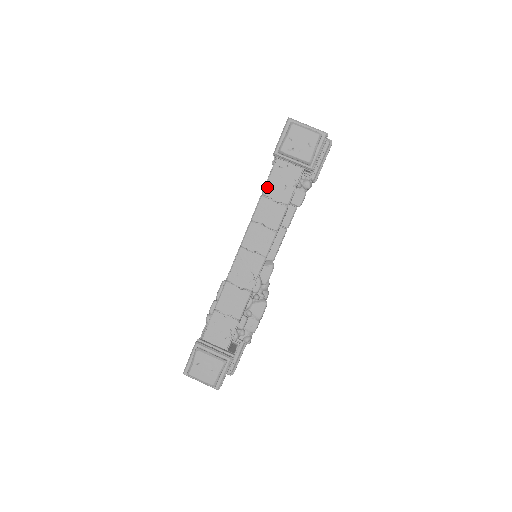
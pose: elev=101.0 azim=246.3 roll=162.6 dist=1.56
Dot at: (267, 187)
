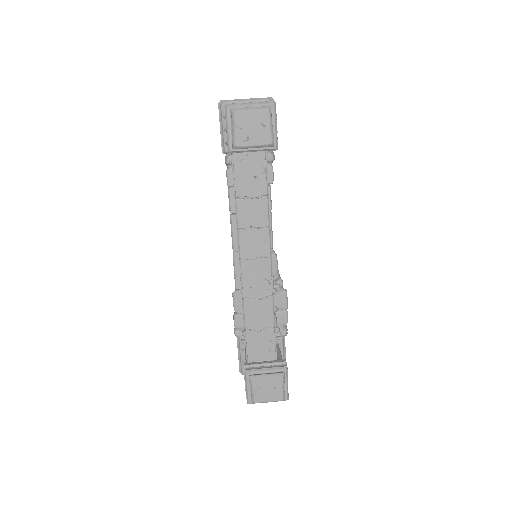
Dot at: (237, 188)
